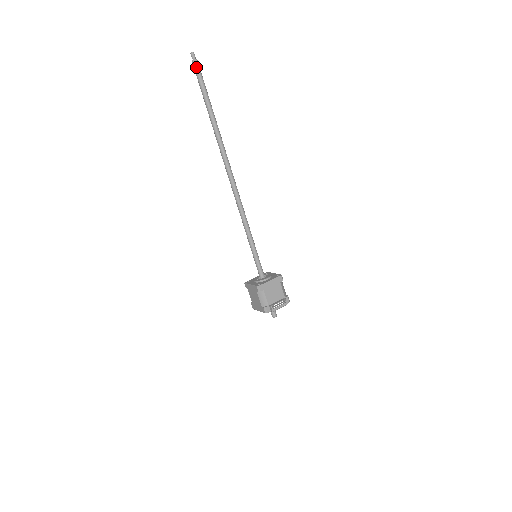
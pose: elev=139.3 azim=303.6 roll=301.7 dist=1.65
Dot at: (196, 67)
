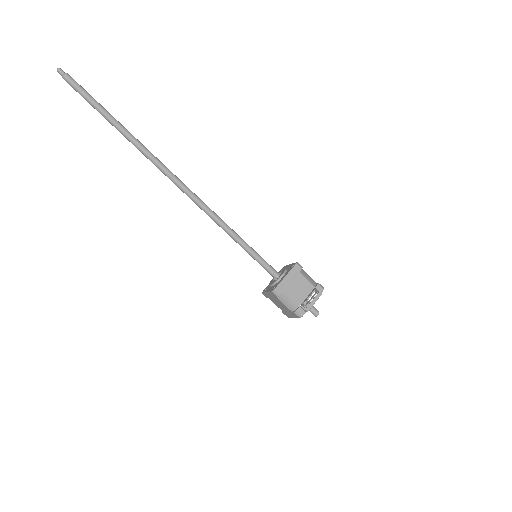
Dot at: (70, 82)
